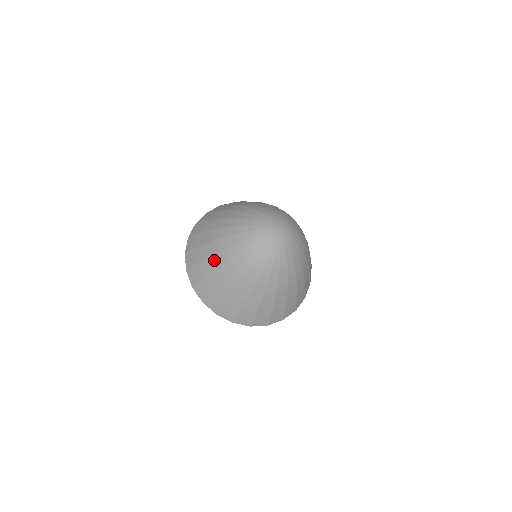
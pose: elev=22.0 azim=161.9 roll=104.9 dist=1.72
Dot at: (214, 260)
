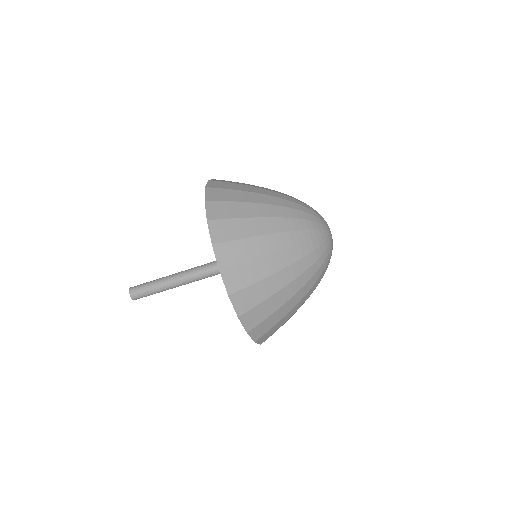
Dot at: (266, 224)
